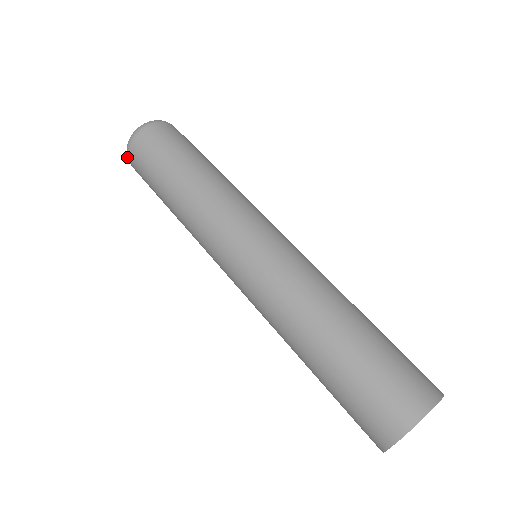
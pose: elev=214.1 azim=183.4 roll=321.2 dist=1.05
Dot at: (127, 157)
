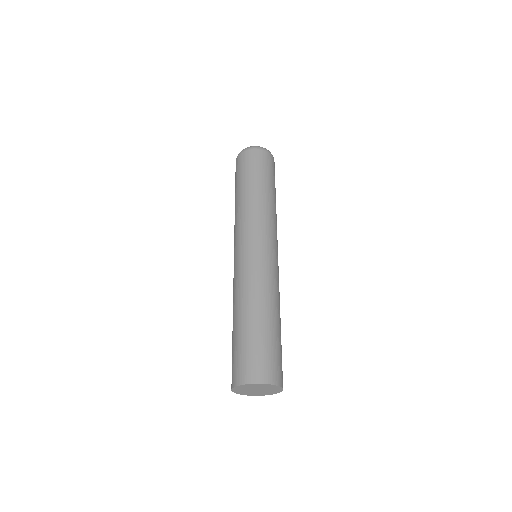
Dot at: occluded
